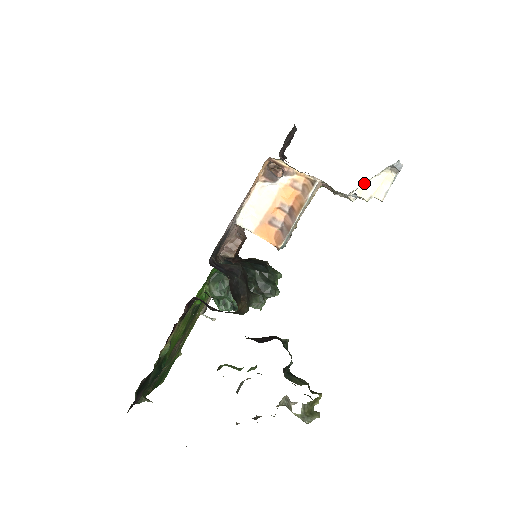
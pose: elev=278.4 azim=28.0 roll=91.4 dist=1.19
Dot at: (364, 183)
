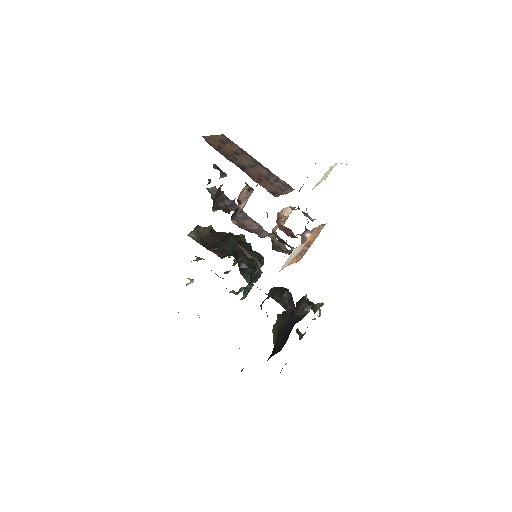
Dot at: occluded
